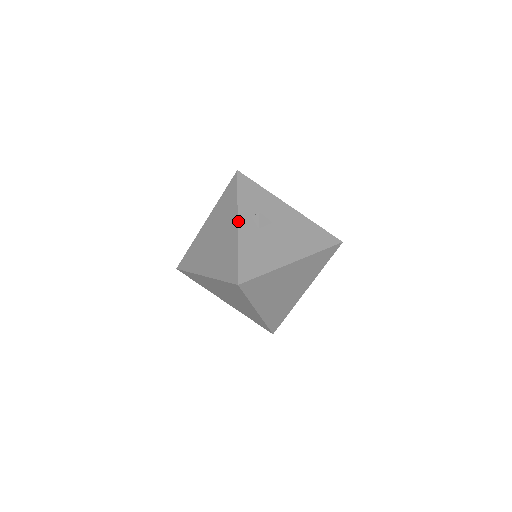
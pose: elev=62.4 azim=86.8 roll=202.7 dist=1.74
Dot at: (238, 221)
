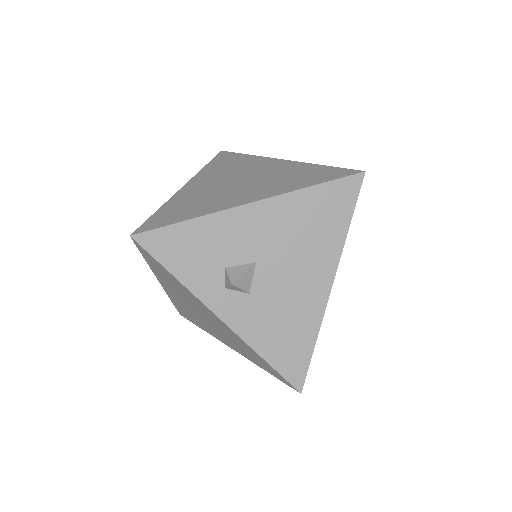
Dot at: (217, 316)
